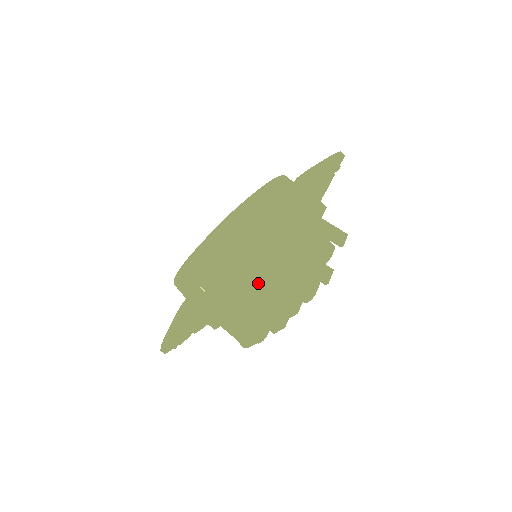
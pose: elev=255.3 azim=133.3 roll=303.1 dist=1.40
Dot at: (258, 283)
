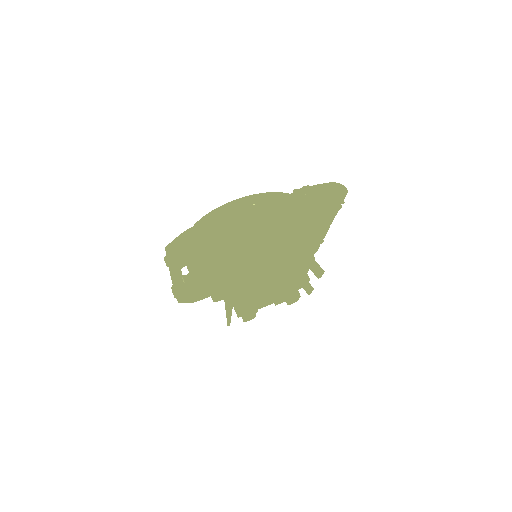
Dot at: (333, 183)
